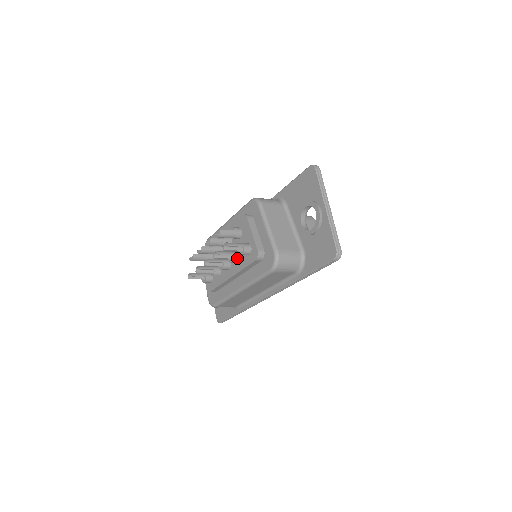
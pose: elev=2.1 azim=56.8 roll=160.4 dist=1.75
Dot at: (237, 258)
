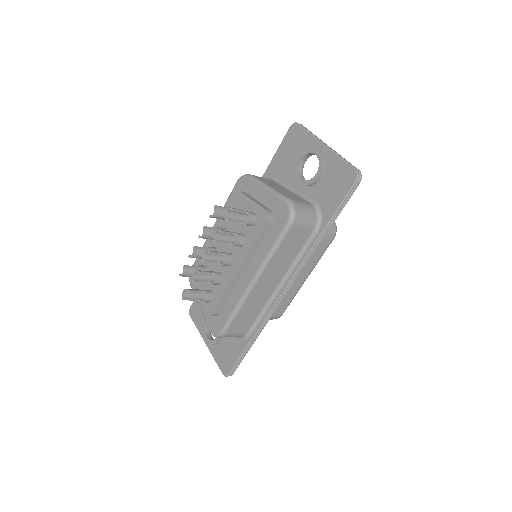
Dot at: (241, 237)
